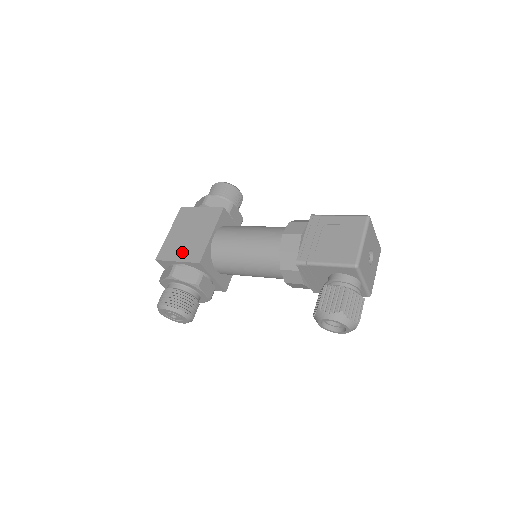
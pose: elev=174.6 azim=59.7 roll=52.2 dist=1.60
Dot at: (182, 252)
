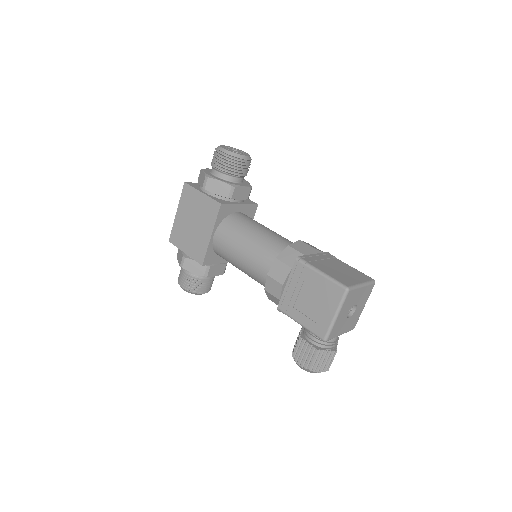
Dot at: (188, 244)
